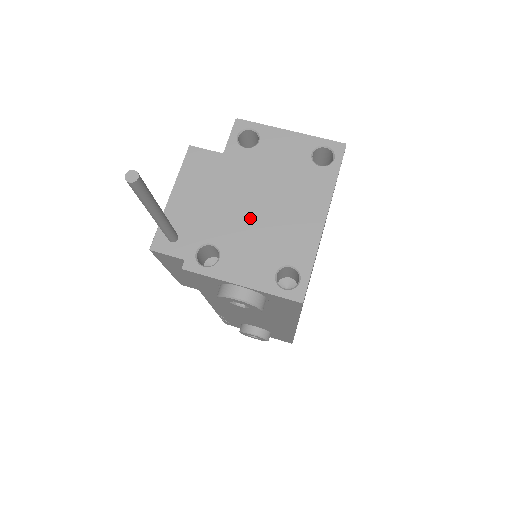
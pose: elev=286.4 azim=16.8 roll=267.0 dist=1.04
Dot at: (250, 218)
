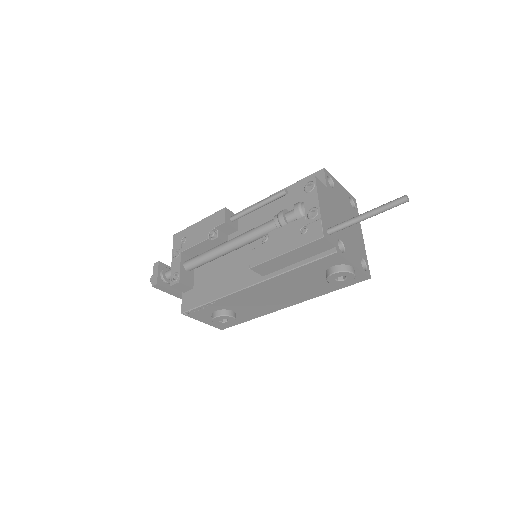
Dot at: (346, 229)
